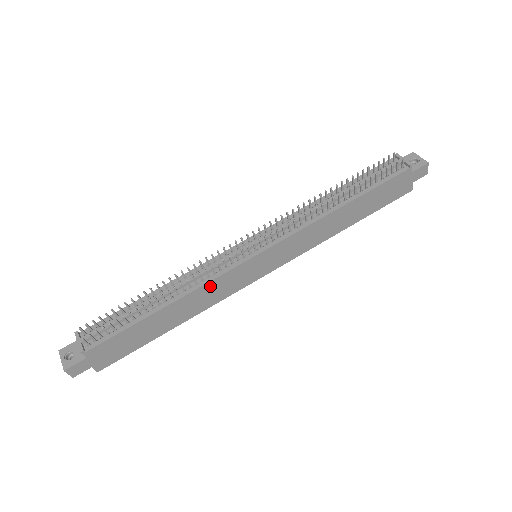
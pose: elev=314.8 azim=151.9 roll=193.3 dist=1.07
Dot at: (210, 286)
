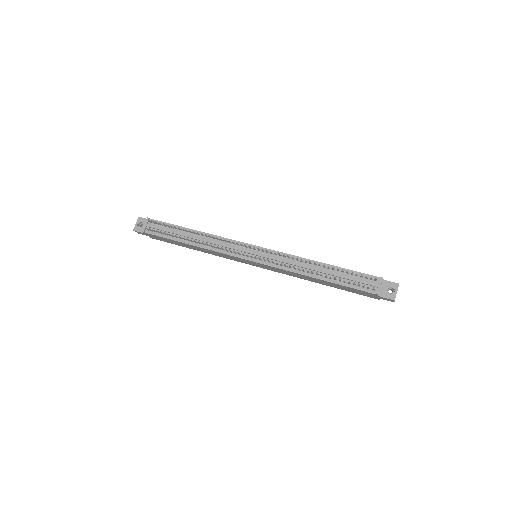
Dot at: (218, 253)
